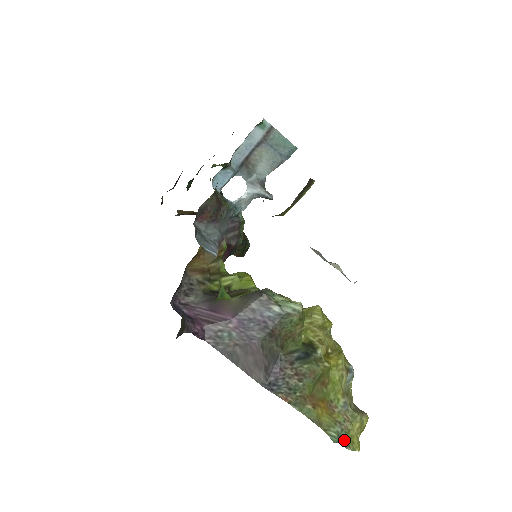
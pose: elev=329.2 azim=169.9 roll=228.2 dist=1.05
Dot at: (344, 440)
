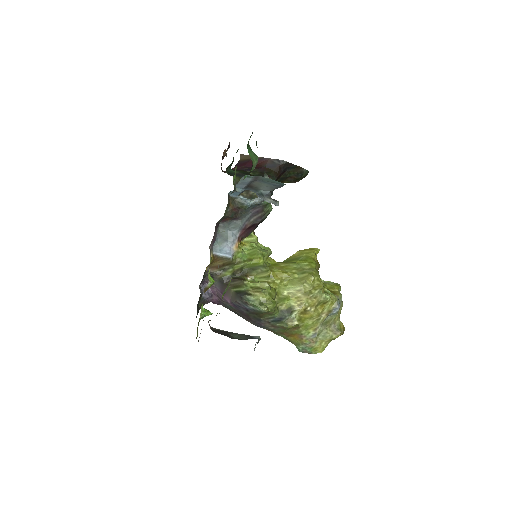
Dot at: (306, 351)
